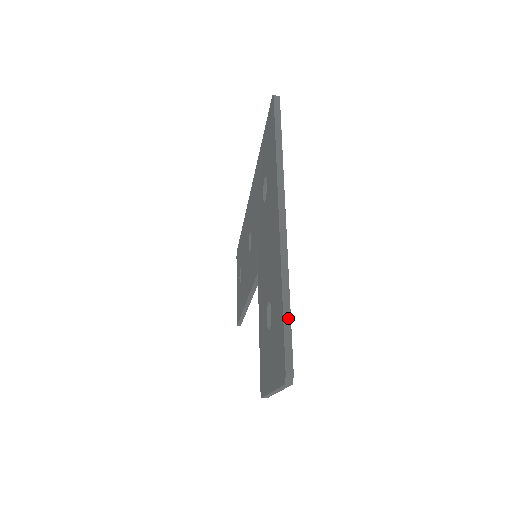
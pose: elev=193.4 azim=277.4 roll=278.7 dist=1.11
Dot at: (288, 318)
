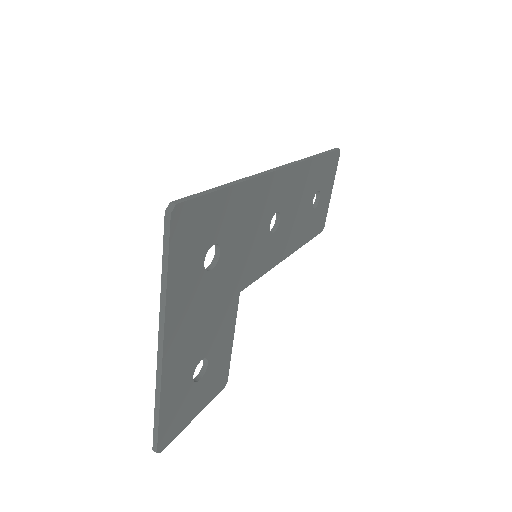
Dot at: (157, 420)
